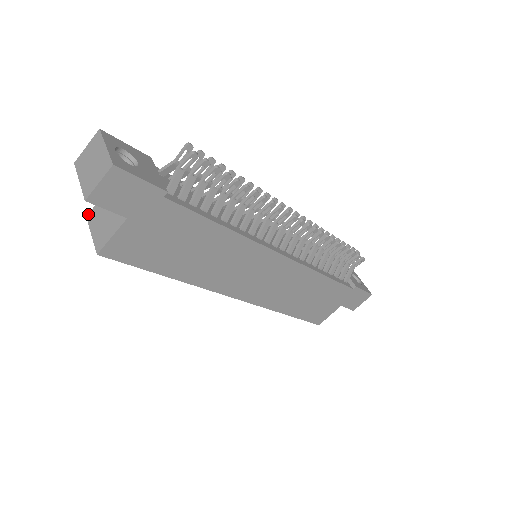
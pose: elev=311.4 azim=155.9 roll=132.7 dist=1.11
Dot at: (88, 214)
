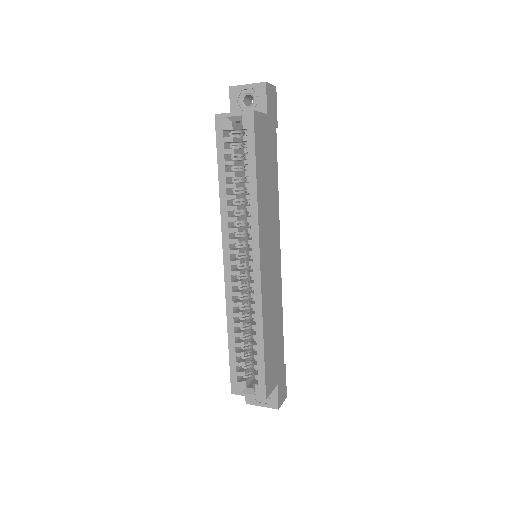
Dot at: (216, 114)
